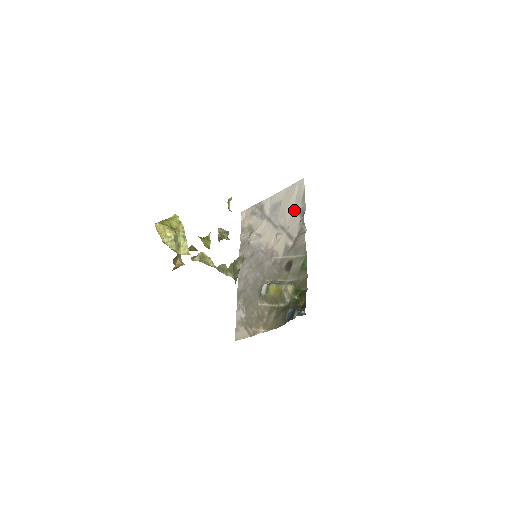
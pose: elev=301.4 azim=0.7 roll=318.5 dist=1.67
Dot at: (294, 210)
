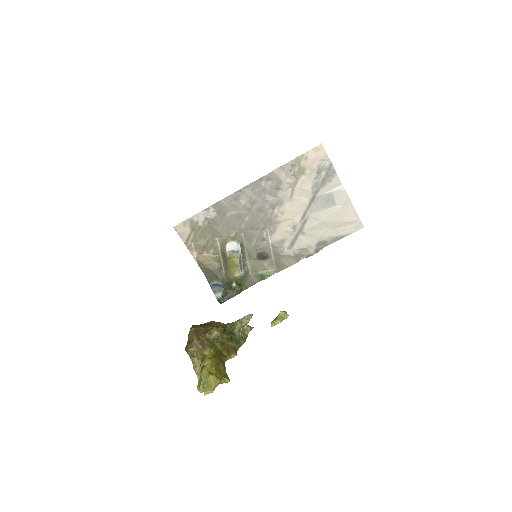
Dot at: (324, 233)
